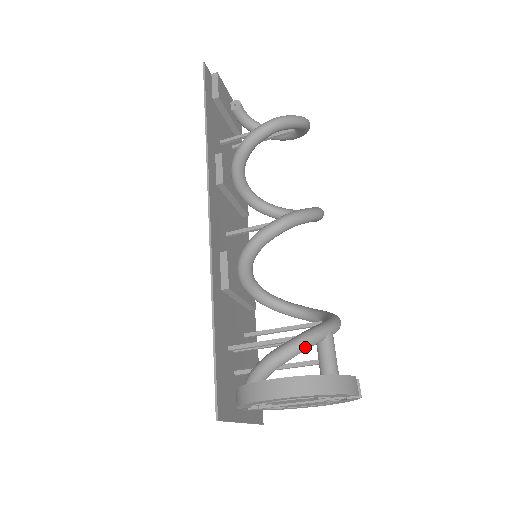
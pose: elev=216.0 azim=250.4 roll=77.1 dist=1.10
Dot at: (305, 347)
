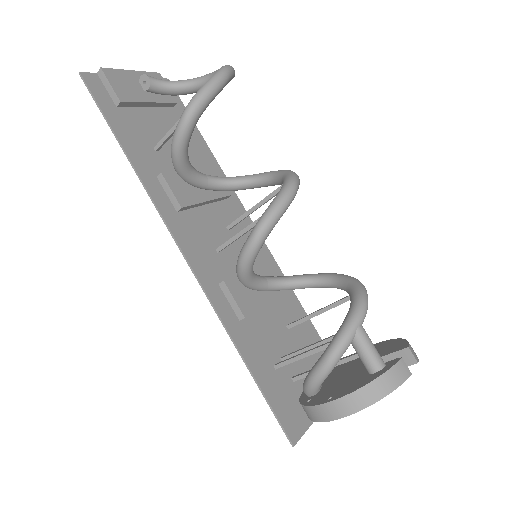
Dot at: (338, 360)
